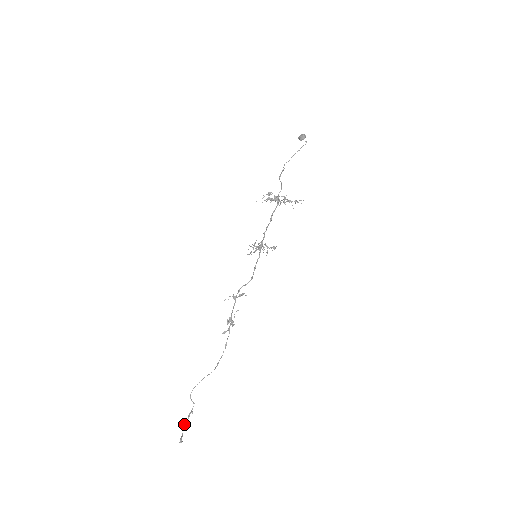
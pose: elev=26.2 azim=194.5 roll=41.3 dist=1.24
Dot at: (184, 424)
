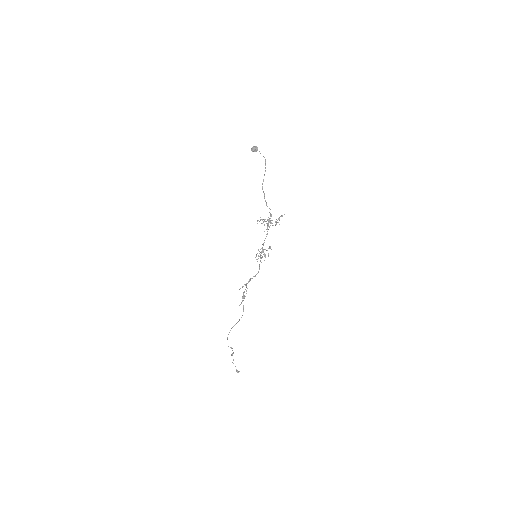
Dot at: occluded
